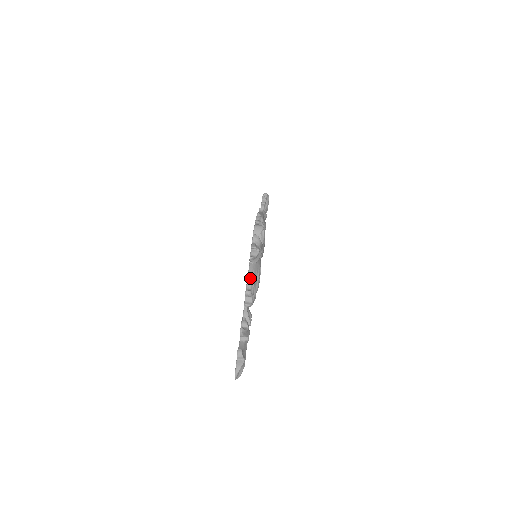
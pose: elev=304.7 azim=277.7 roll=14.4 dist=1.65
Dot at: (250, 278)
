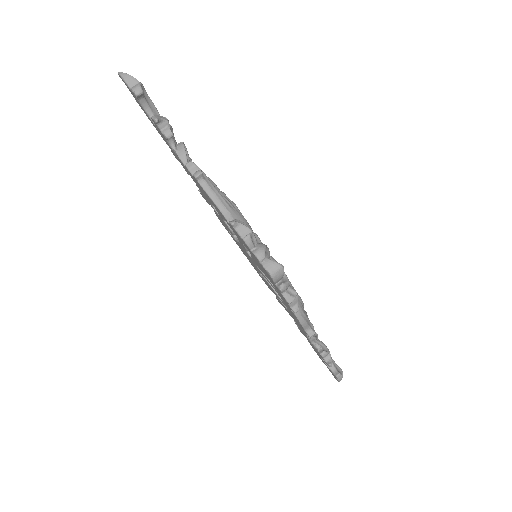
Dot at: (305, 323)
